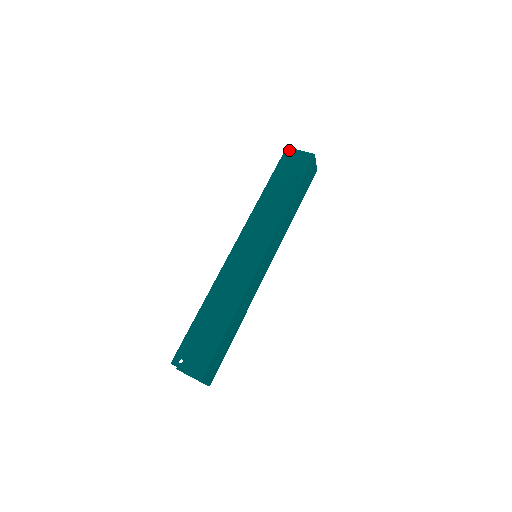
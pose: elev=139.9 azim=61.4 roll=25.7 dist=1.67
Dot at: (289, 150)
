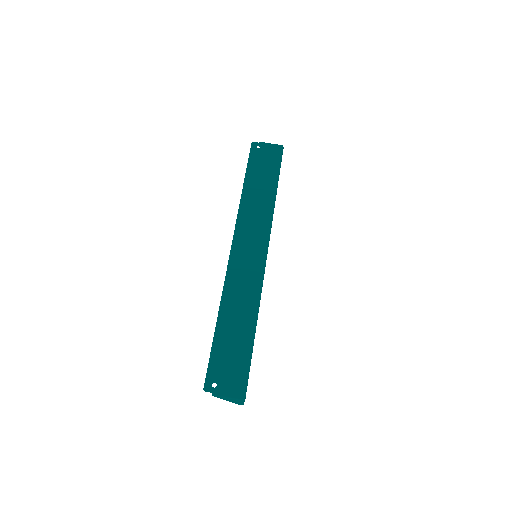
Dot at: (256, 143)
